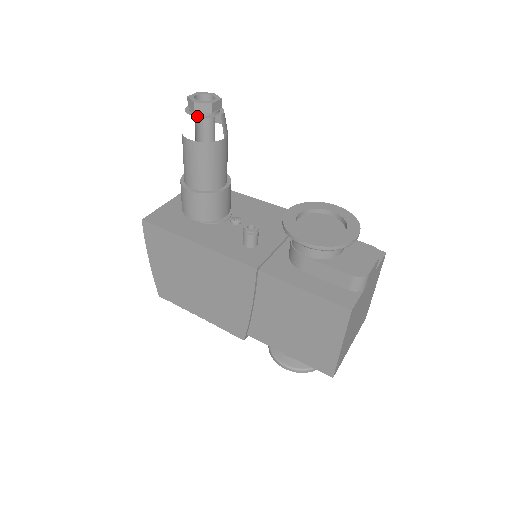
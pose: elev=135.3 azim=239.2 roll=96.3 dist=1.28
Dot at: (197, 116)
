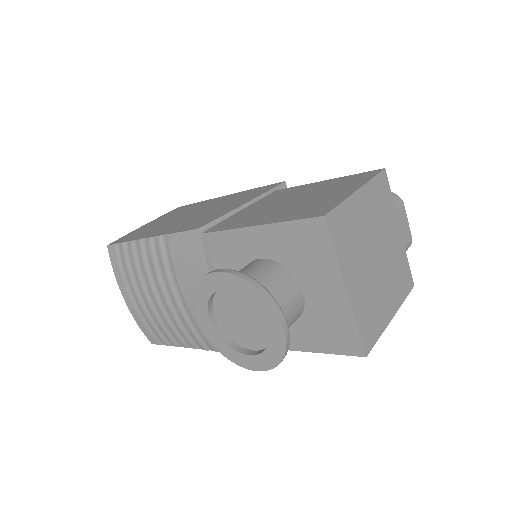
Dot at: occluded
